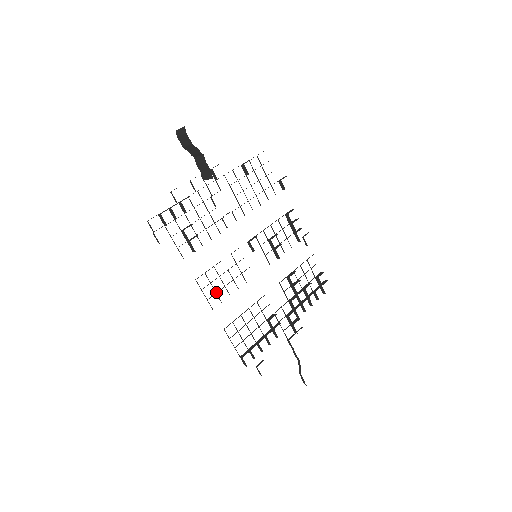
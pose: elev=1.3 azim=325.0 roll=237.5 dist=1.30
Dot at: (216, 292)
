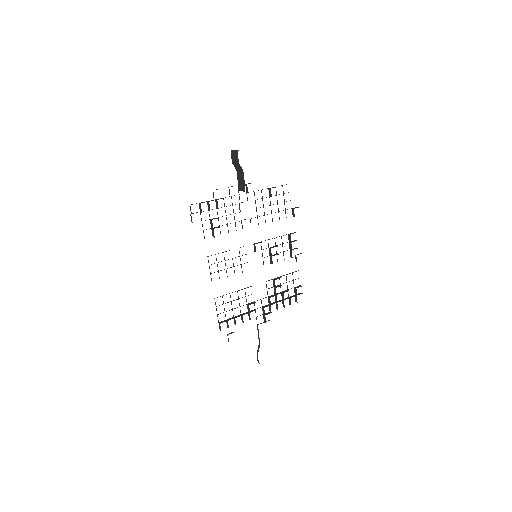
Dot at: occluded
